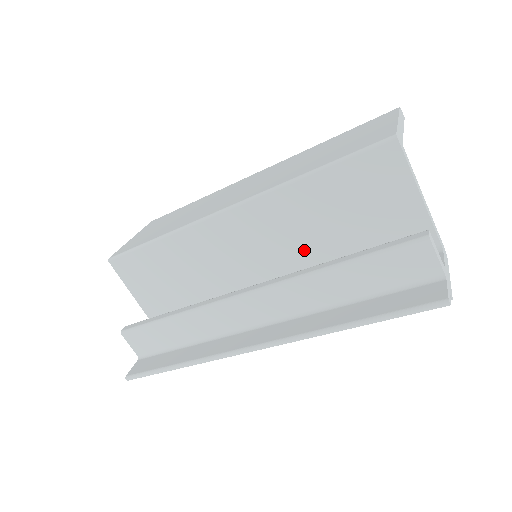
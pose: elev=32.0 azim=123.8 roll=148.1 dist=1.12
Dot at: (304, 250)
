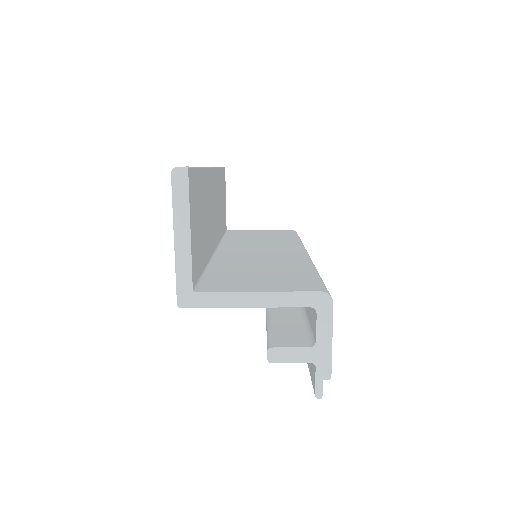
Dot at: occluded
